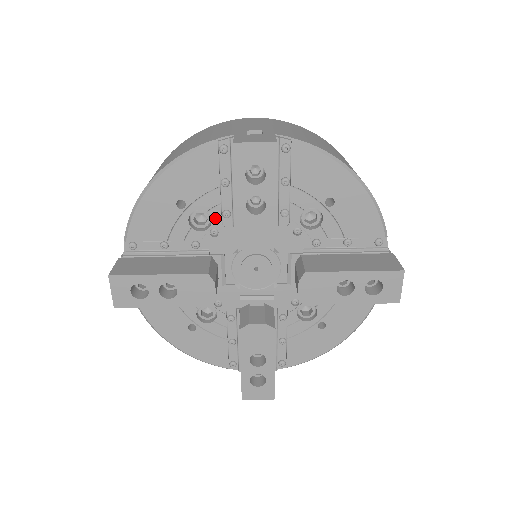
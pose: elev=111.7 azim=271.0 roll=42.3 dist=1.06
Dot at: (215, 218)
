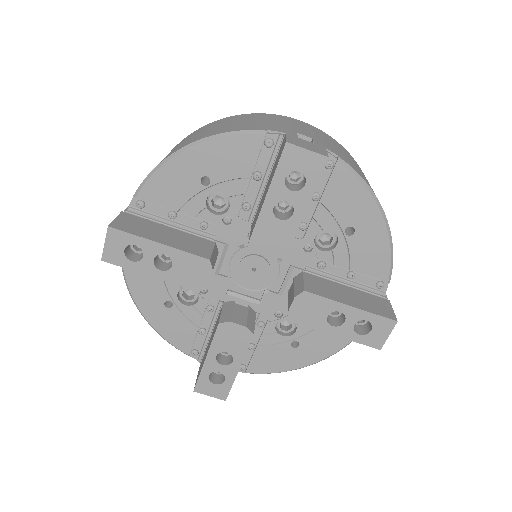
Dot at: (234, 206)
